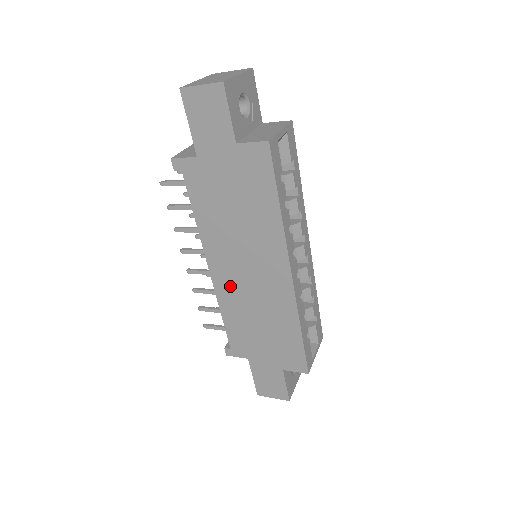
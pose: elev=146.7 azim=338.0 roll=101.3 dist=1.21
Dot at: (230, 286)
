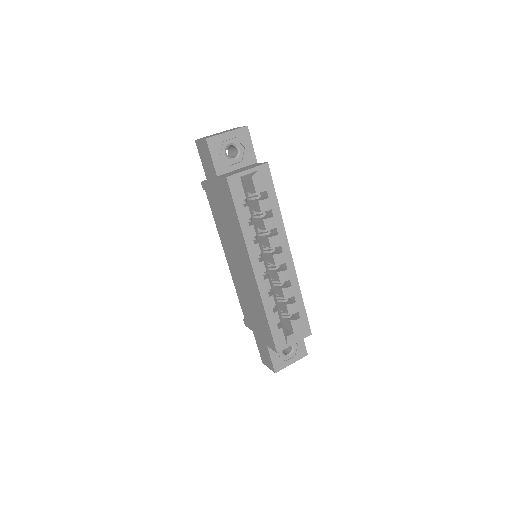
Dot at: (235, 273)
